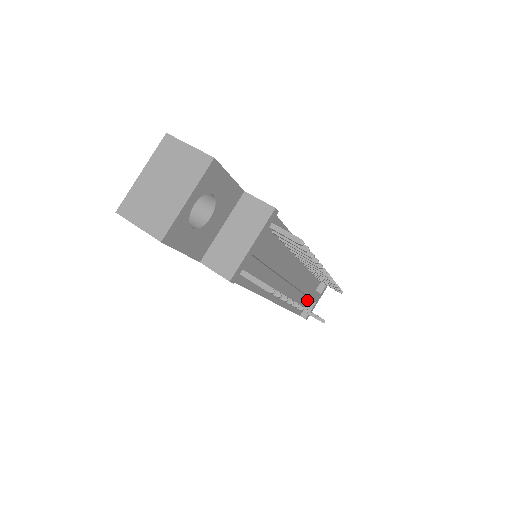
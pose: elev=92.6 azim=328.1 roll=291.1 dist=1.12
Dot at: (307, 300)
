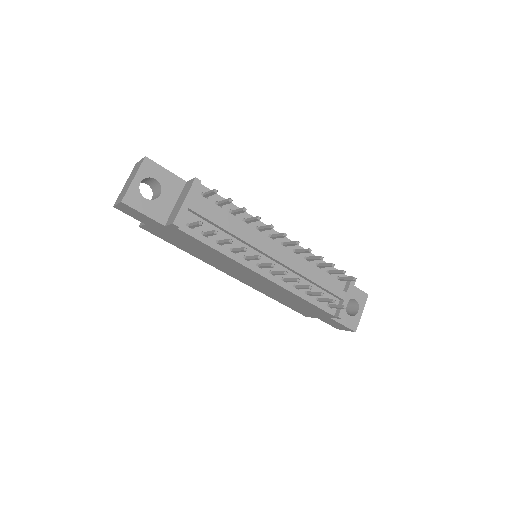
Dot at: occluded
